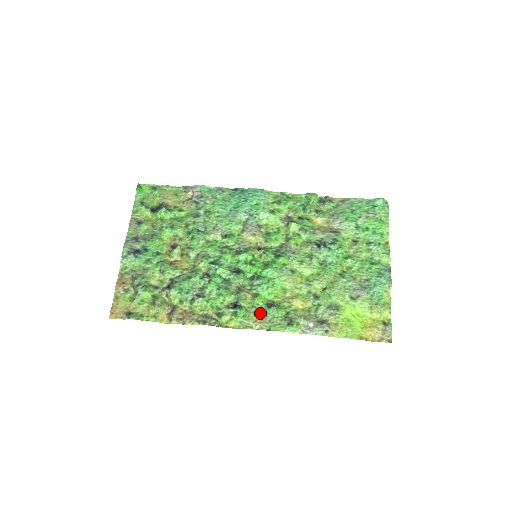
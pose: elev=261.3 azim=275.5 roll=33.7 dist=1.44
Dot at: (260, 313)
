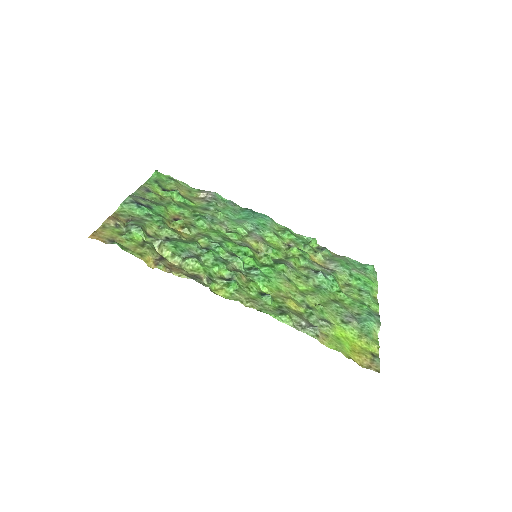
Dot at: (253, 295)
